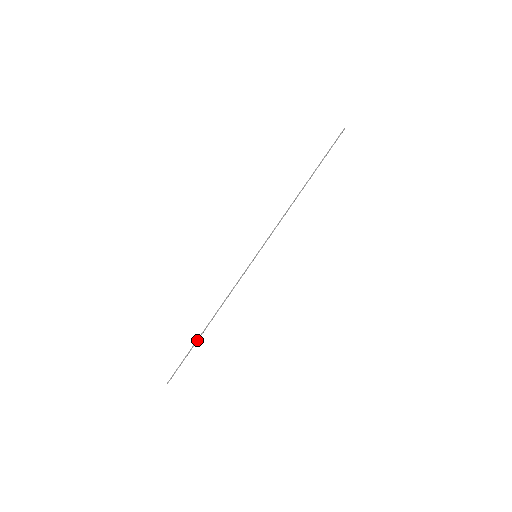
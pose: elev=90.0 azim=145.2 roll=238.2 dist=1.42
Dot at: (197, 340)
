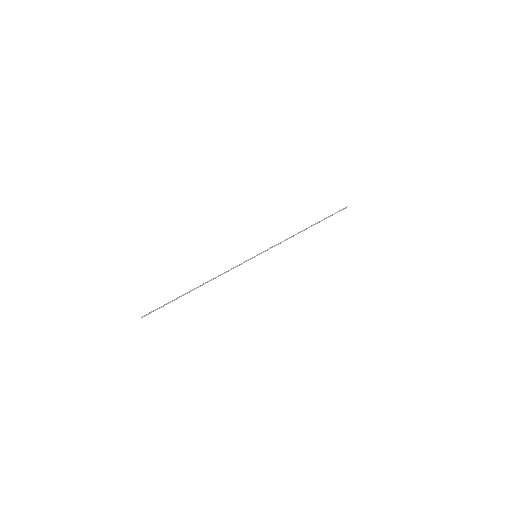
Dot at: (183, 295)
